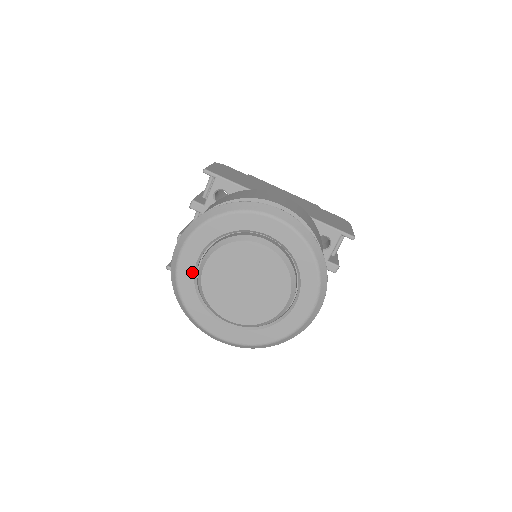
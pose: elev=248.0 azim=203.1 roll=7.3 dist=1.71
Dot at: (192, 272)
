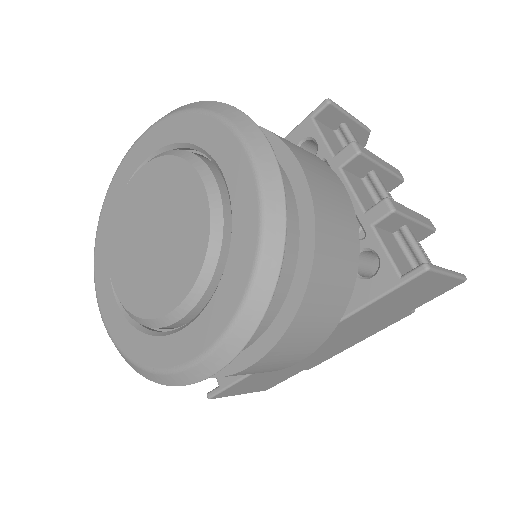
Dot at: (116, 307)
